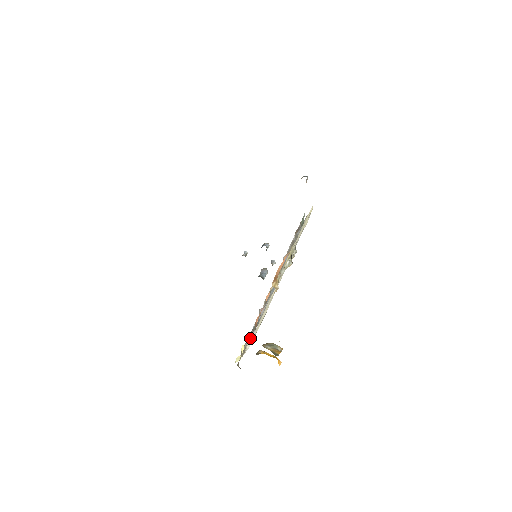
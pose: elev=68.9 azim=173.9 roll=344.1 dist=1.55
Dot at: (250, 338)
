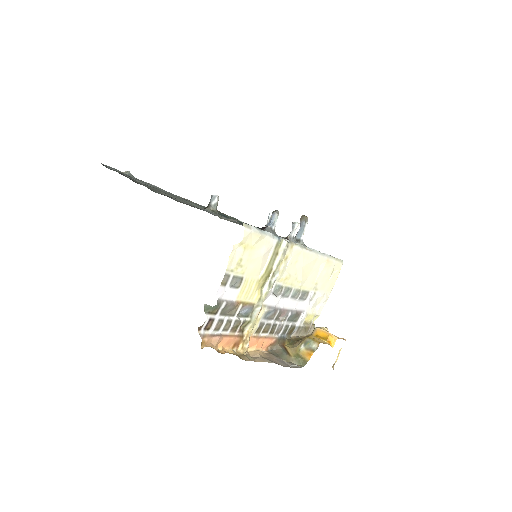
Dot at: (303, 316)
